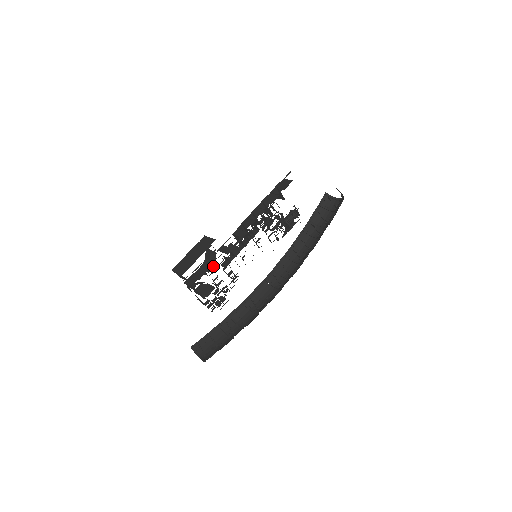
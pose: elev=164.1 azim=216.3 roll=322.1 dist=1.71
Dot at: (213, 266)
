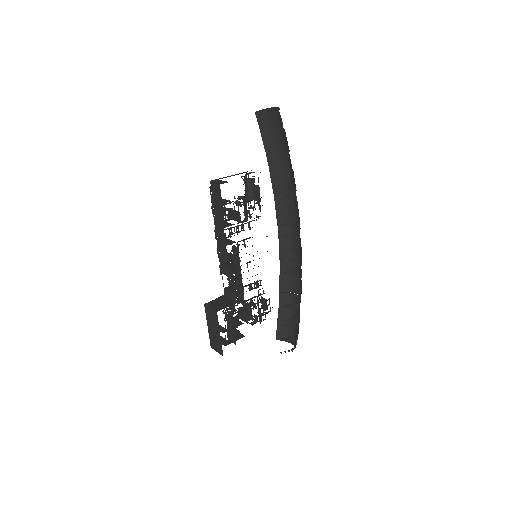
Dot at: occluded
